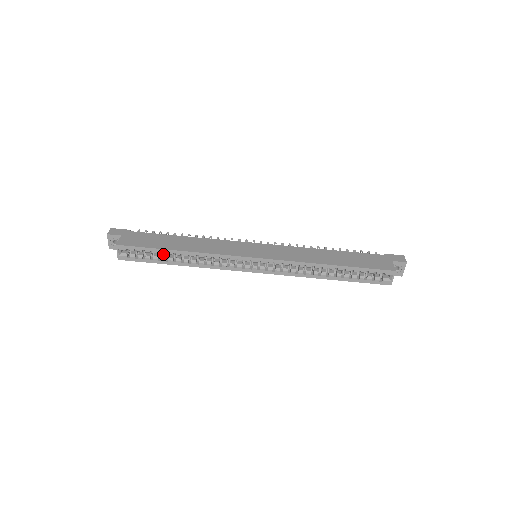
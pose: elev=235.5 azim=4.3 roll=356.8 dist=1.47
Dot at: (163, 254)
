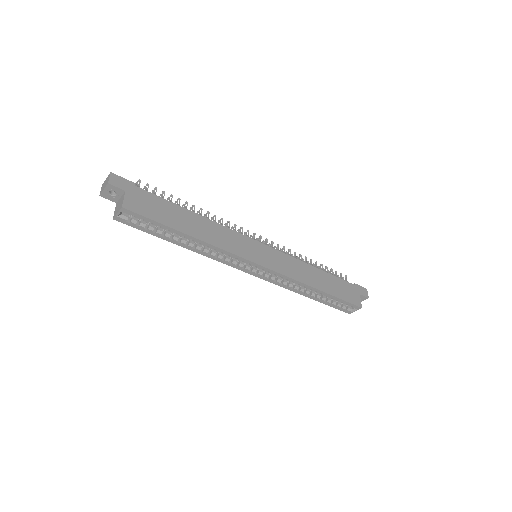
Dot at: occluded
